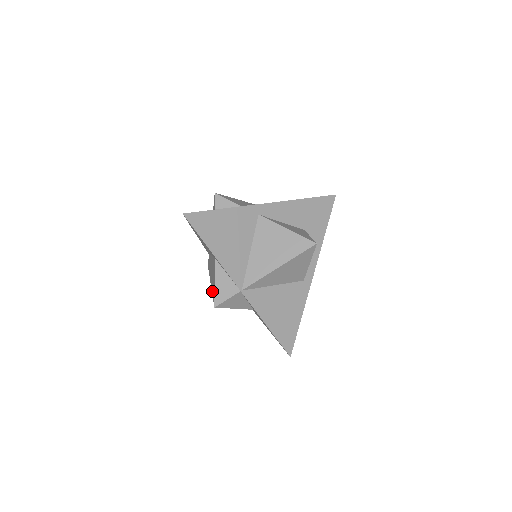
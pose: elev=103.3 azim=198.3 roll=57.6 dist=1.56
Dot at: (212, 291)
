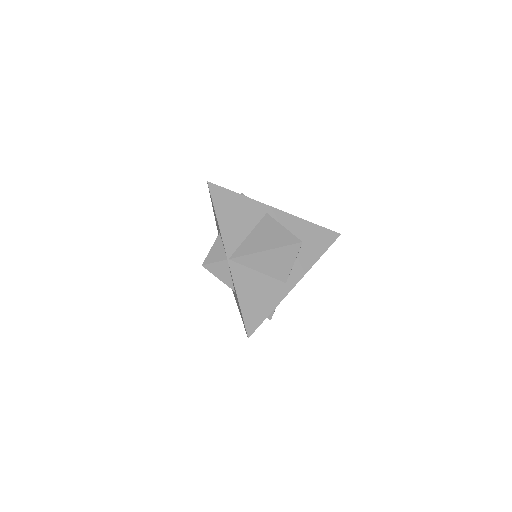
Dot at: occluded
